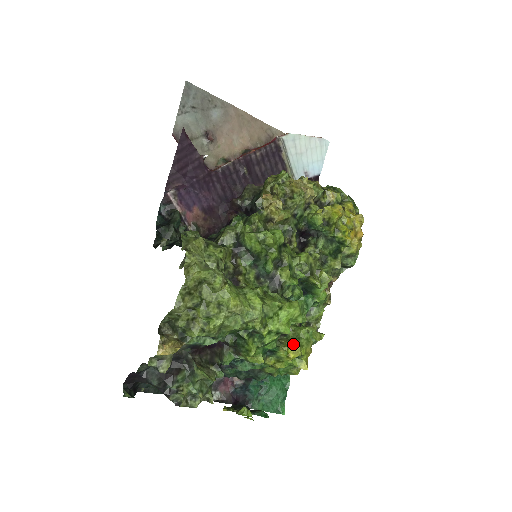
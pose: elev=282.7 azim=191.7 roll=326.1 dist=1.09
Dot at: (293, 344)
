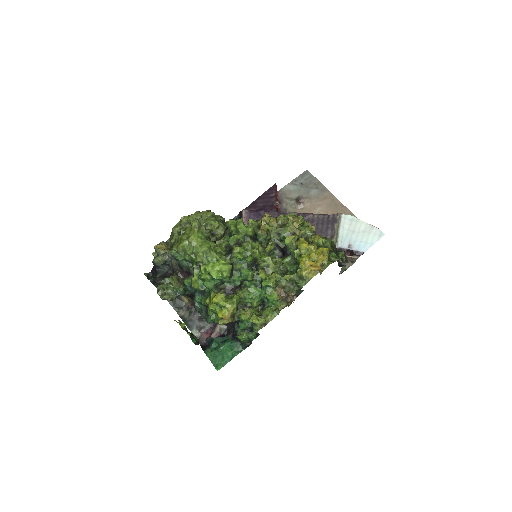
Dot at: occluded
